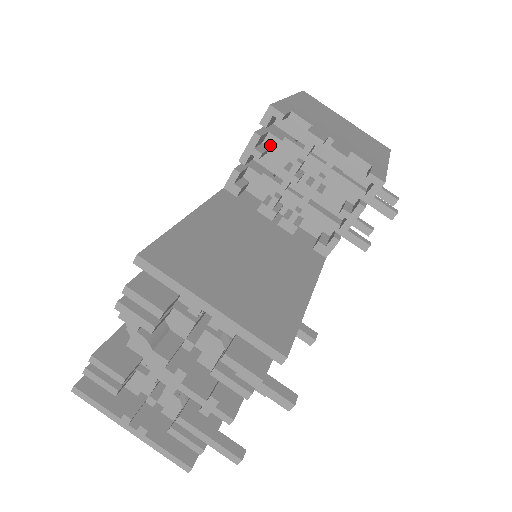
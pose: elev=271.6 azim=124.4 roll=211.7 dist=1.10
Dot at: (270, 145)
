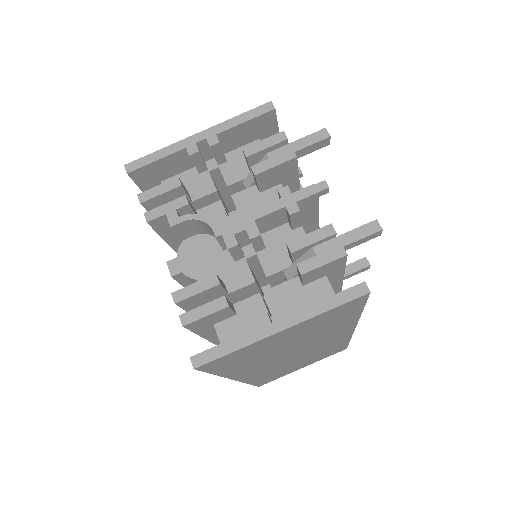
Dot at: occluded
